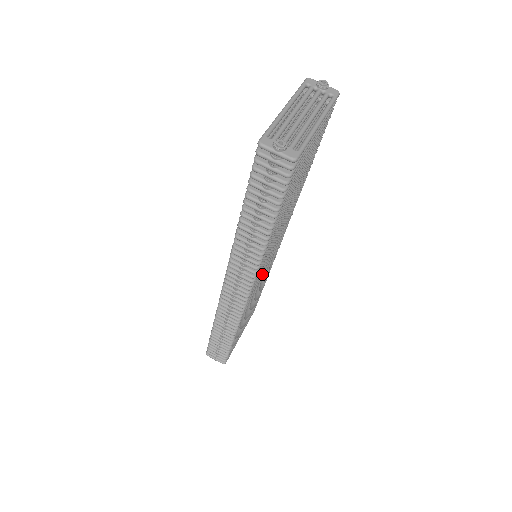
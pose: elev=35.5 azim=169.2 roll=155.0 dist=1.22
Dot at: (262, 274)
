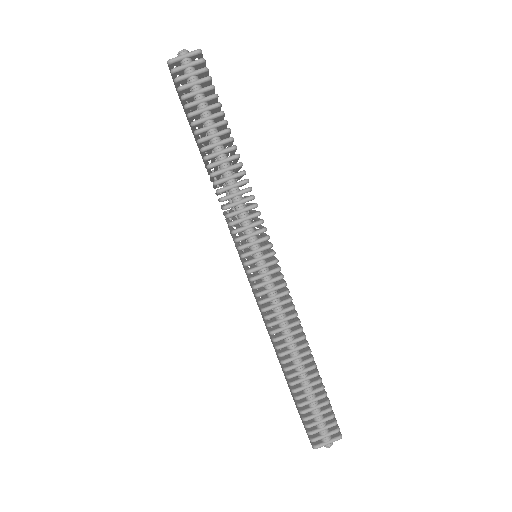
Dot at: occluded
